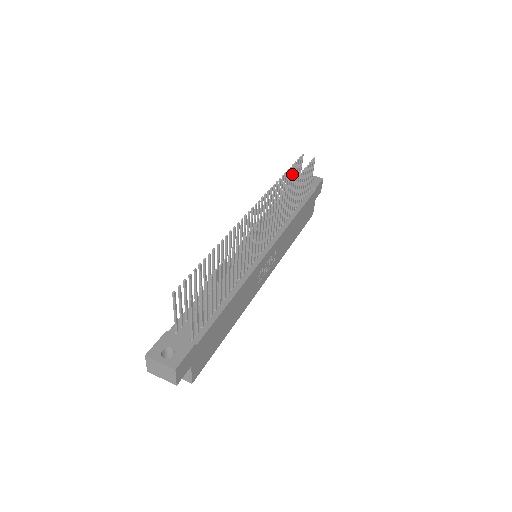
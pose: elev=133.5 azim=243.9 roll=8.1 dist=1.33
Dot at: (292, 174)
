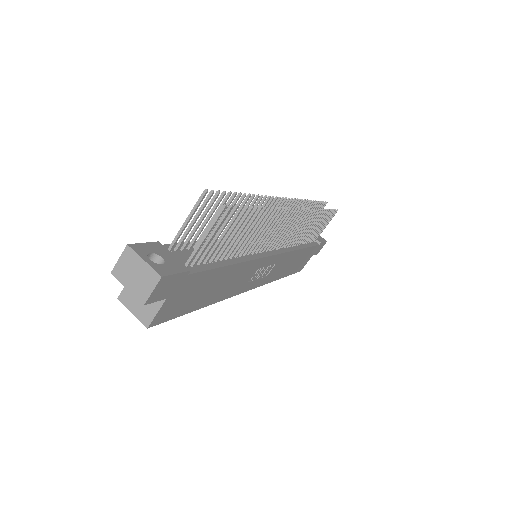
Dot at: occluded
